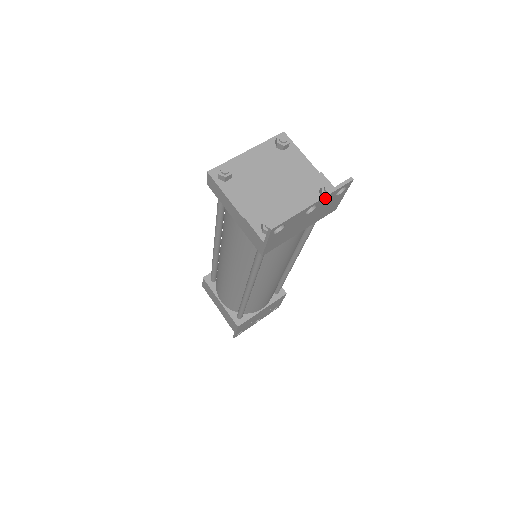
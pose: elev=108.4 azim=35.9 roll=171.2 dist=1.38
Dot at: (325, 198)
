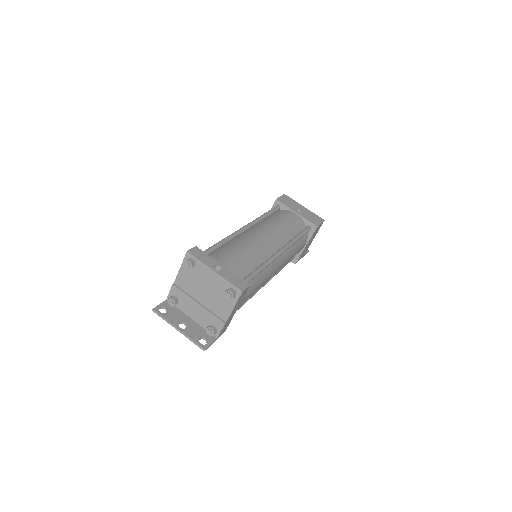
Dot at: (188, 335)
